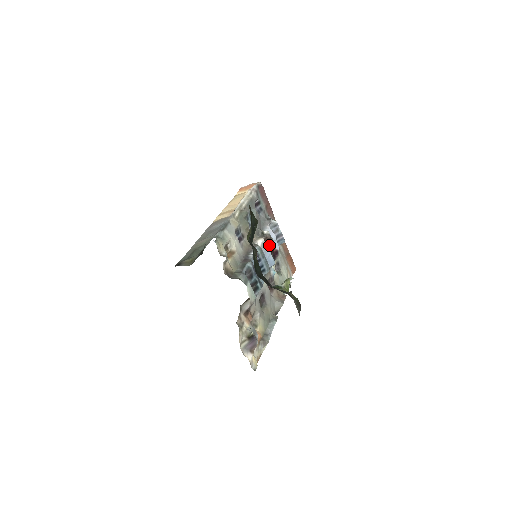
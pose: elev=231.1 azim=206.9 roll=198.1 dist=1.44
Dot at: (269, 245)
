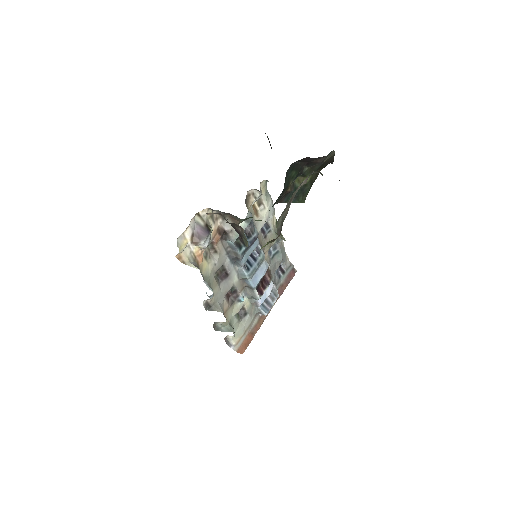
Dot at: (264, 280)
